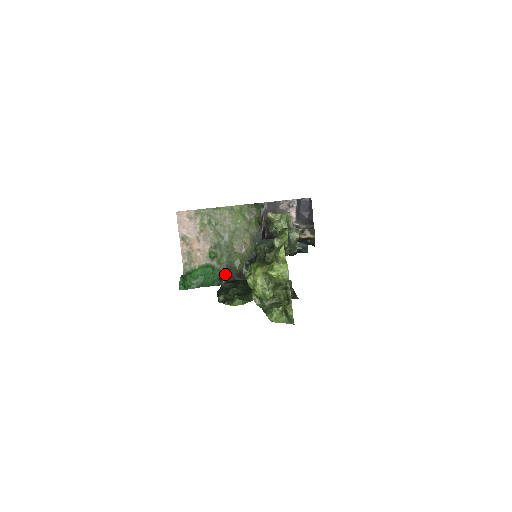
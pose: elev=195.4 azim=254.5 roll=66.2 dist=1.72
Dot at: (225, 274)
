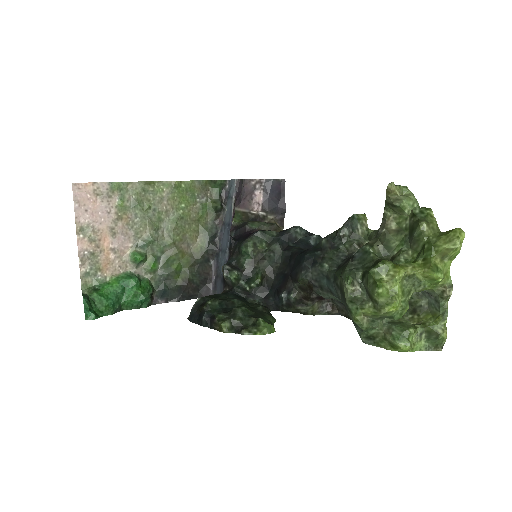
Dot at: (157, 288)
